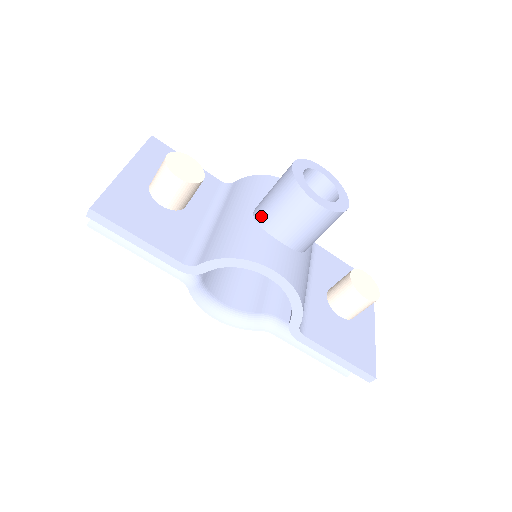
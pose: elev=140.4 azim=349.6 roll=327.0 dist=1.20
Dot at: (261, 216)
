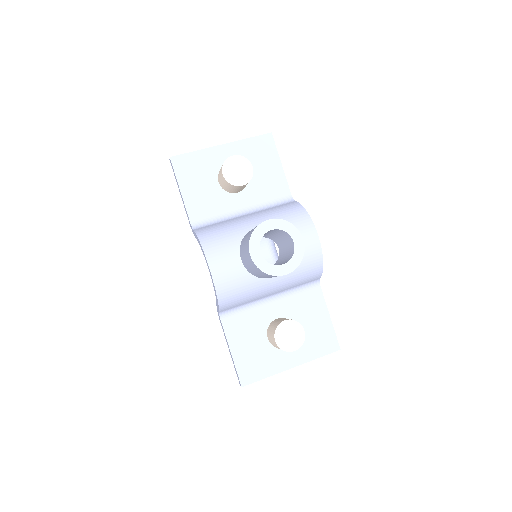
Dot at: (246, 234)
